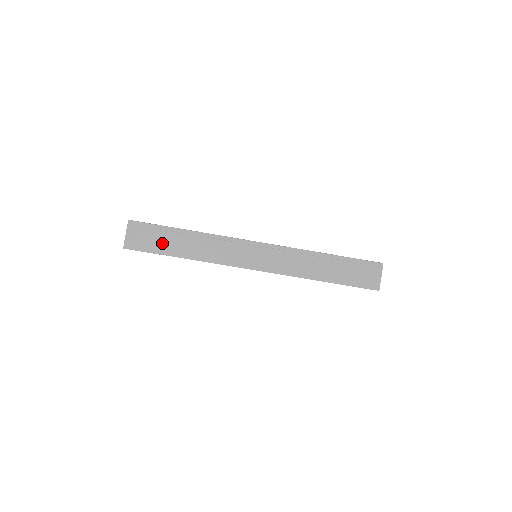
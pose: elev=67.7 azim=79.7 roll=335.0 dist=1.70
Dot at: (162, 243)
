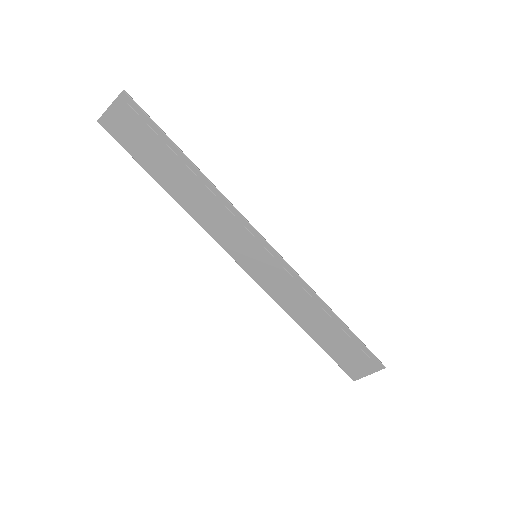
Dot at: (152, 155)
